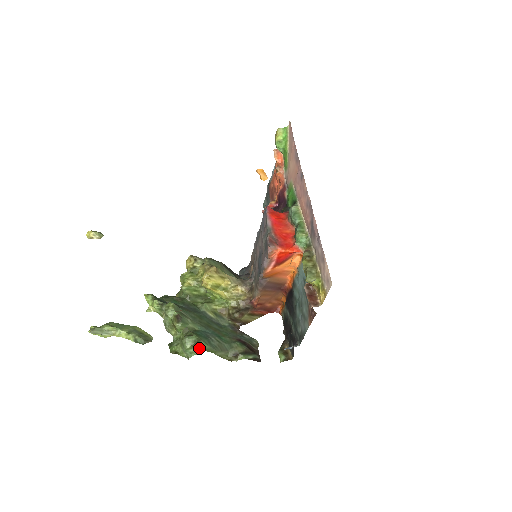
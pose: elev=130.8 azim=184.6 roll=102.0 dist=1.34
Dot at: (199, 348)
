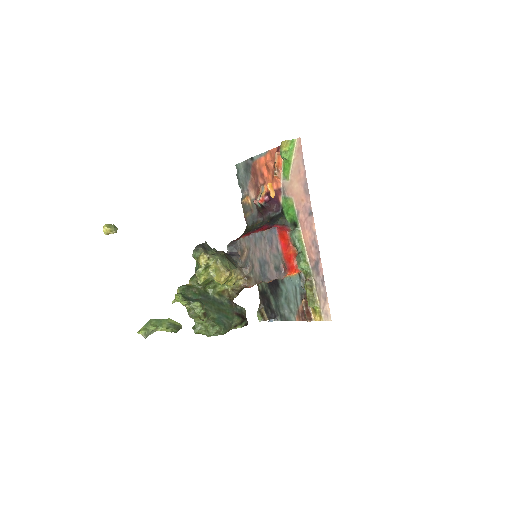
Dot at: (220, 333)
